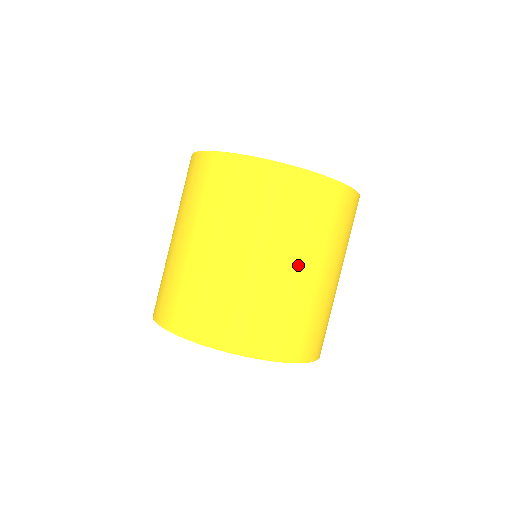
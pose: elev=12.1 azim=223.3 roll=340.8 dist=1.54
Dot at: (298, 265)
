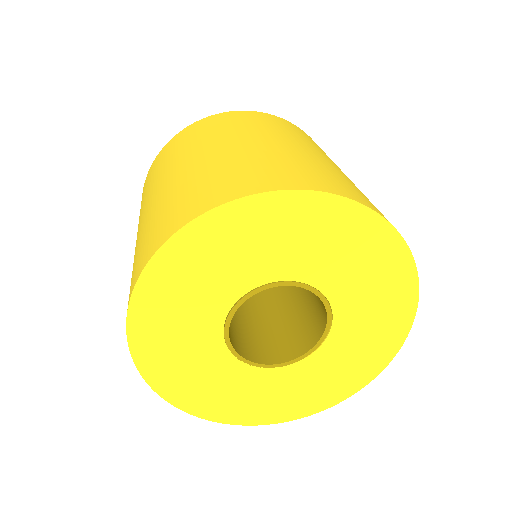
Dot at: (283, 141)
